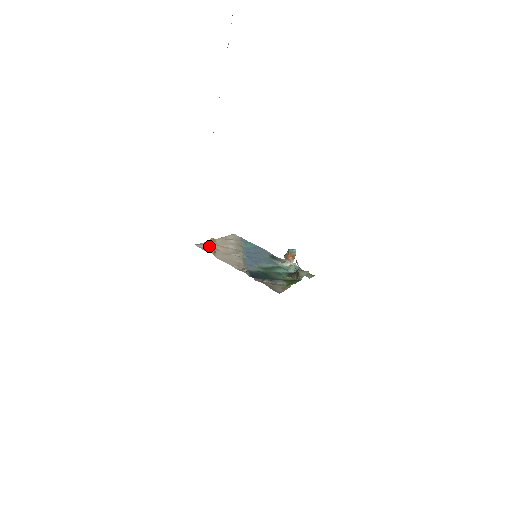
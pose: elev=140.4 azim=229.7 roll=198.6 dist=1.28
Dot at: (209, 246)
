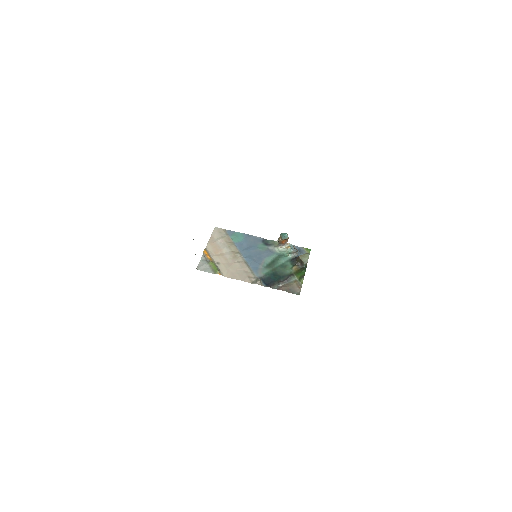
Dot at: (209, 264)
